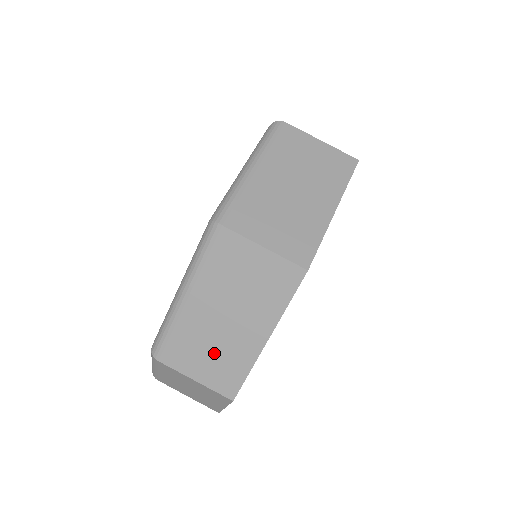
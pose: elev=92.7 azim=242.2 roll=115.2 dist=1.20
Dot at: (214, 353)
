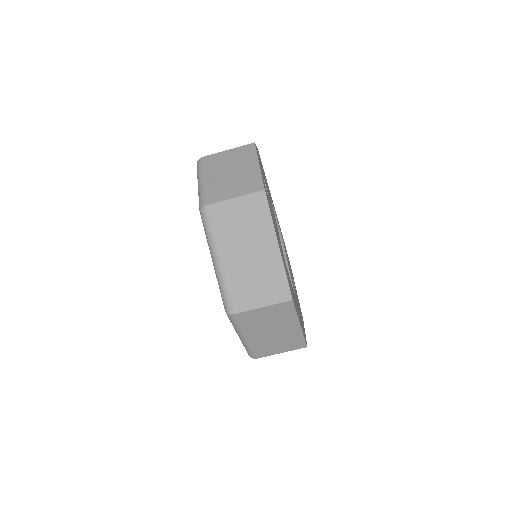
Dot at: occluded
